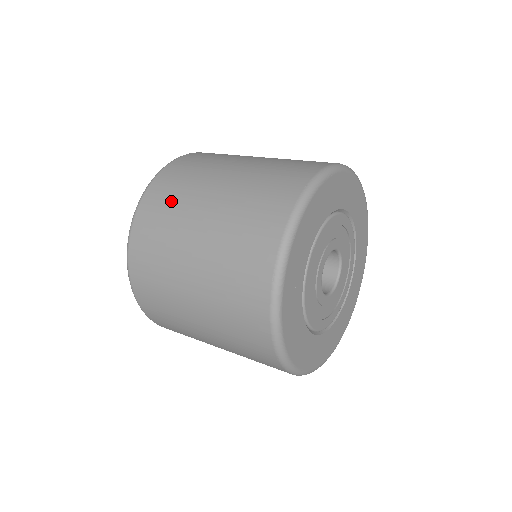
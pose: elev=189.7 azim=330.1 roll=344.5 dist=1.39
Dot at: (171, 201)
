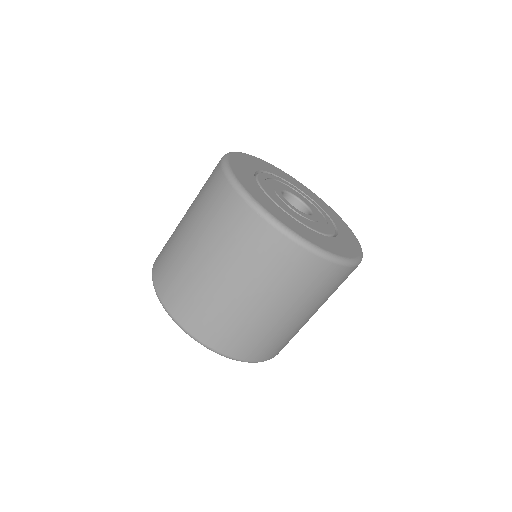
Dot at: occluded
